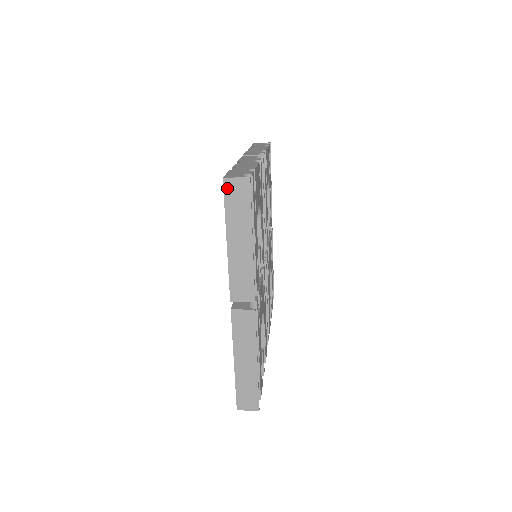
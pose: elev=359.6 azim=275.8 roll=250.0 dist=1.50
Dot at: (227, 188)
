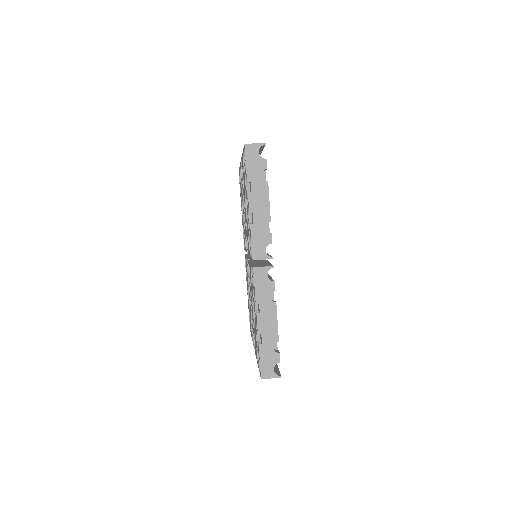
Dot at: occluded
